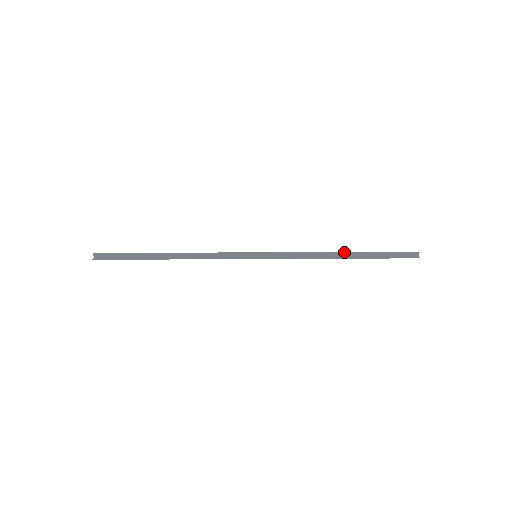
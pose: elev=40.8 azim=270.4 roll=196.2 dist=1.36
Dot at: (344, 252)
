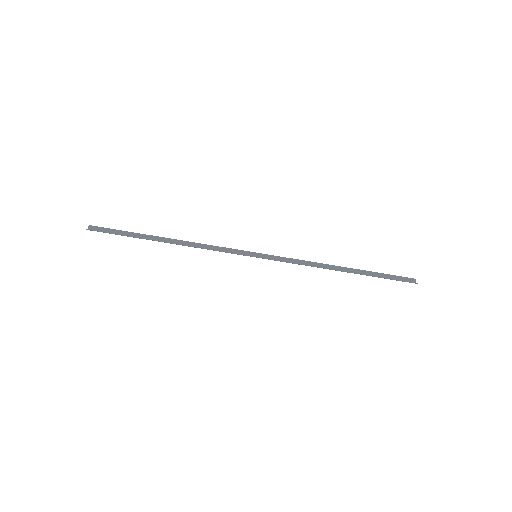
Dot at: (343, 267)
